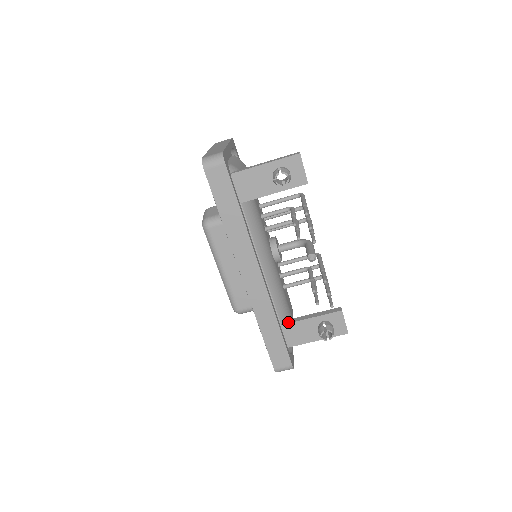
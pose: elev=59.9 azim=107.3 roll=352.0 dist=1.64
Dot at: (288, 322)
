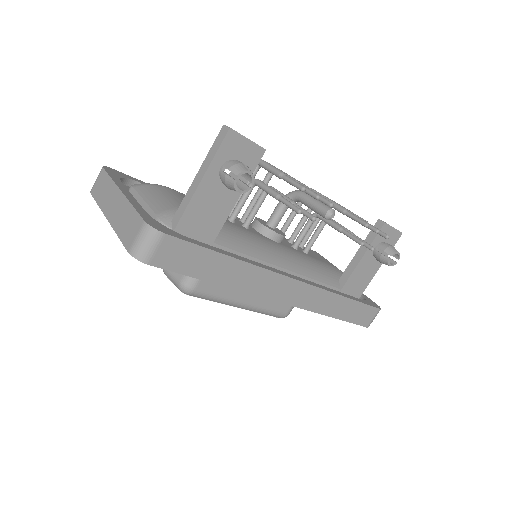
Dot at: (344, 281)
